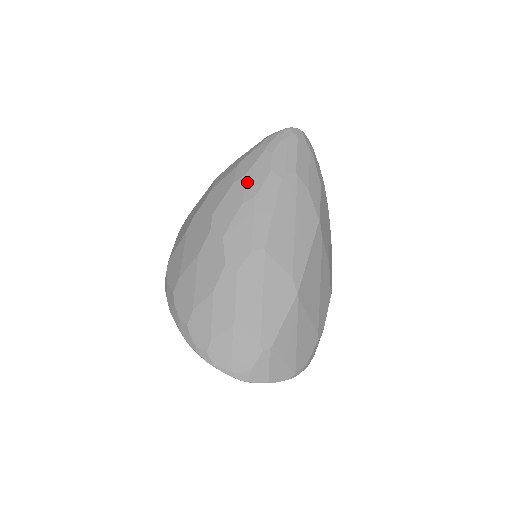
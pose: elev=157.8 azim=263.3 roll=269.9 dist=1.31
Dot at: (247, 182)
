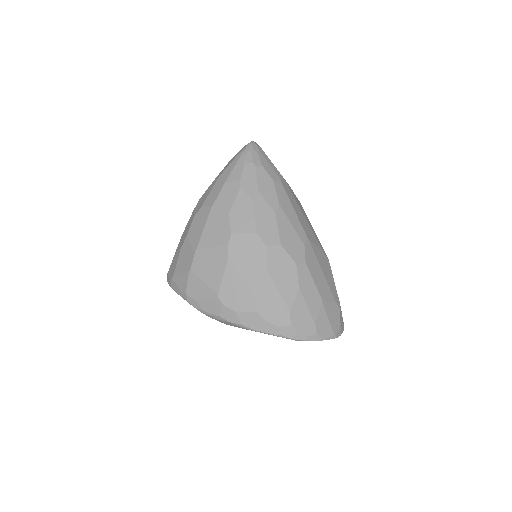
Dot at: (265, 196)
